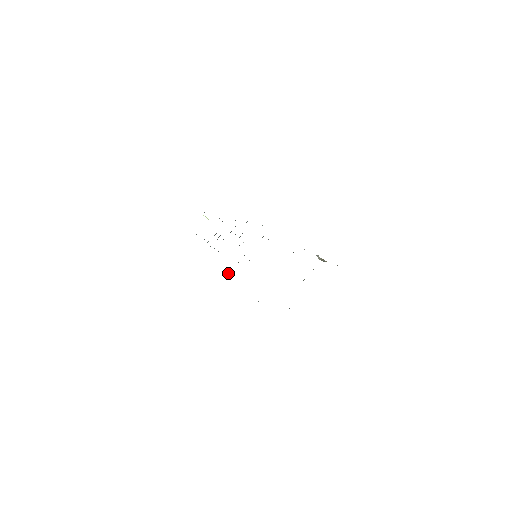
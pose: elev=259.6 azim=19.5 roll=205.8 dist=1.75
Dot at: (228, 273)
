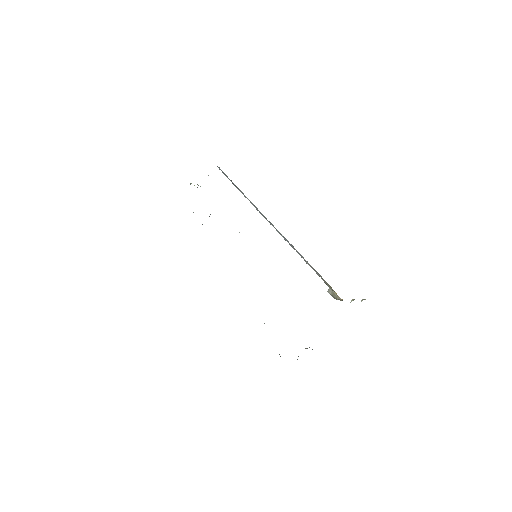
Dot at: occluded
